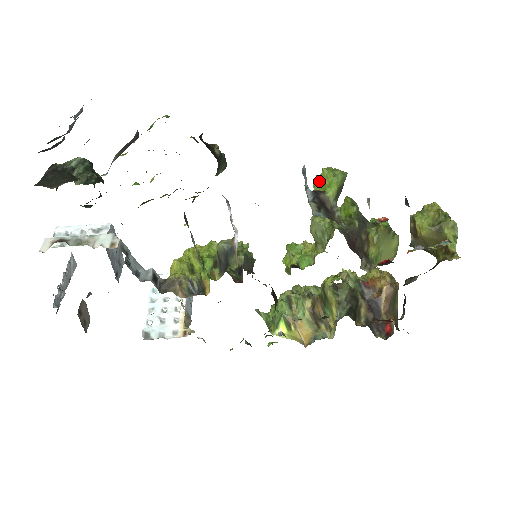
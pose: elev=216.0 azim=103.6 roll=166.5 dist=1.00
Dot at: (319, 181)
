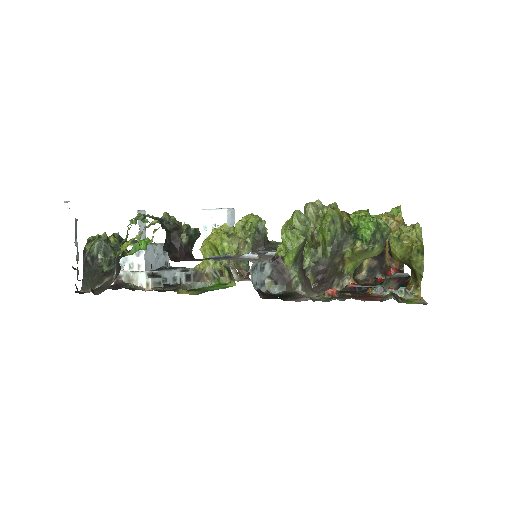
Dot at: occluded
